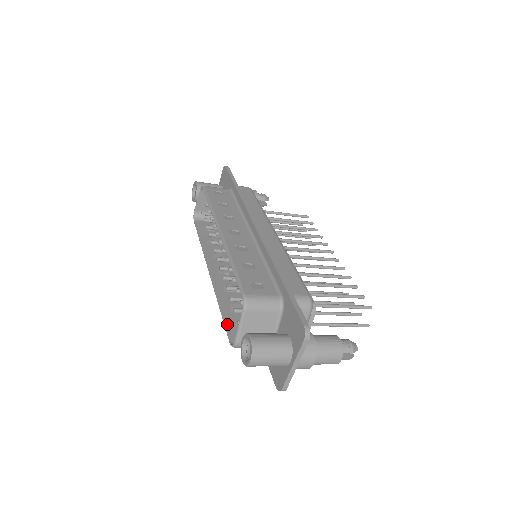
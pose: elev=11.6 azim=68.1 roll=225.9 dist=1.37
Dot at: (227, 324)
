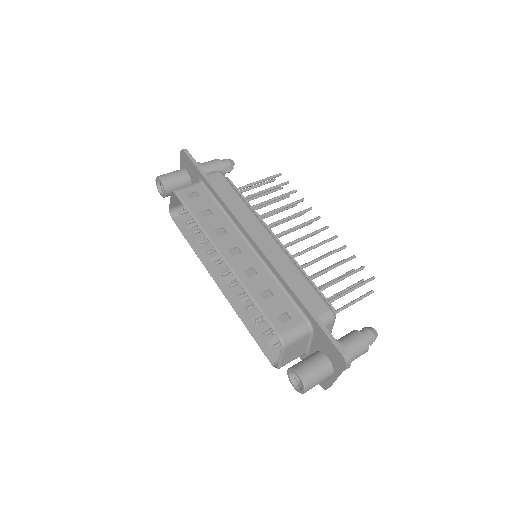
Dot at: (260, 343)
